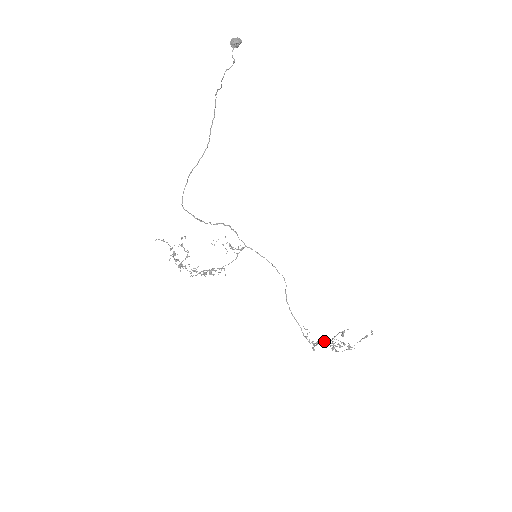
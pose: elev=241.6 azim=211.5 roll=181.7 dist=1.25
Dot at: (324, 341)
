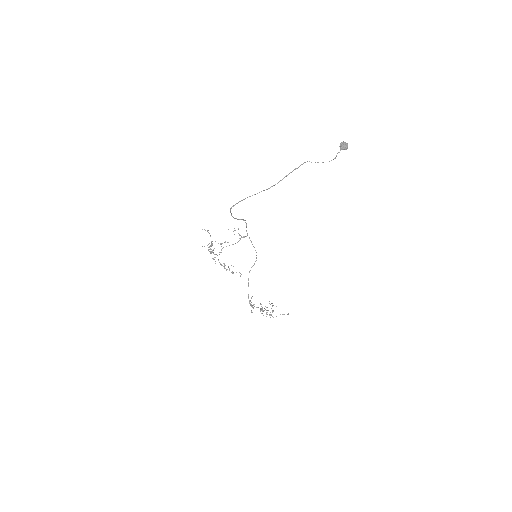
Dot at: occluded
